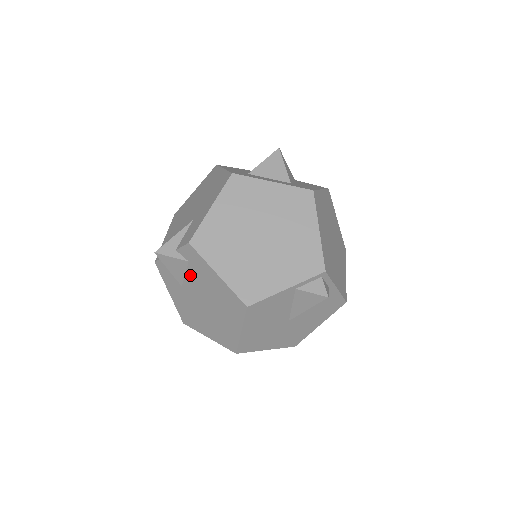
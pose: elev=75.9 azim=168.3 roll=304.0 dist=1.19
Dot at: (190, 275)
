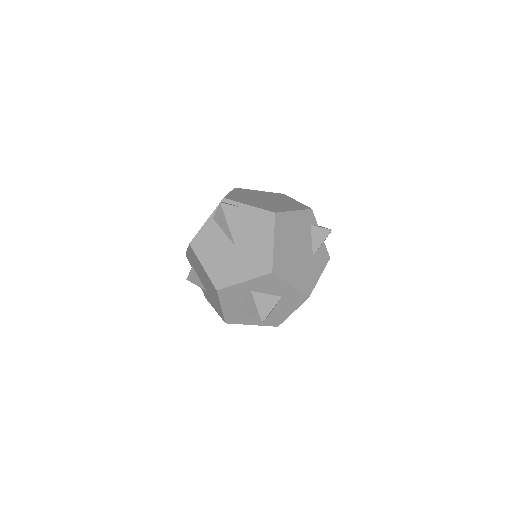
Dot at: (197, 274)
